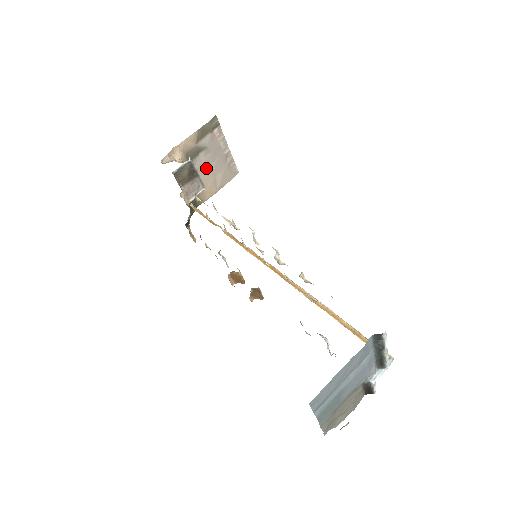
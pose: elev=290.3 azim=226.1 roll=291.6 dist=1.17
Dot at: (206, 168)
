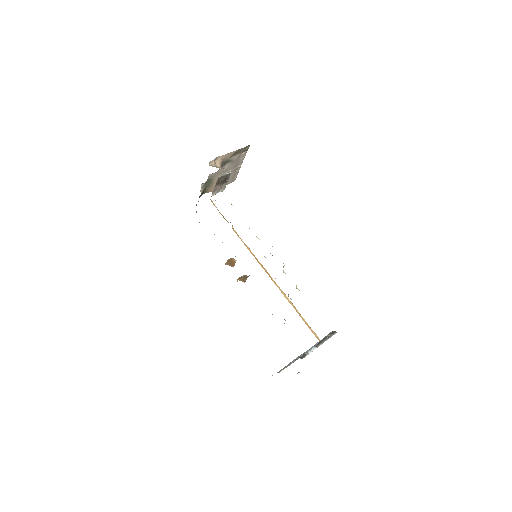
Dot at: (223, 173)
